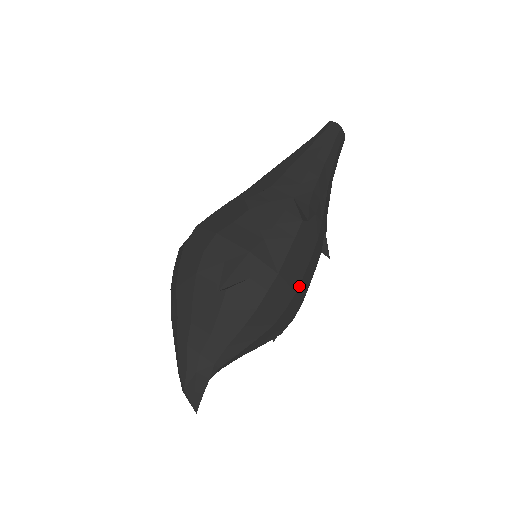
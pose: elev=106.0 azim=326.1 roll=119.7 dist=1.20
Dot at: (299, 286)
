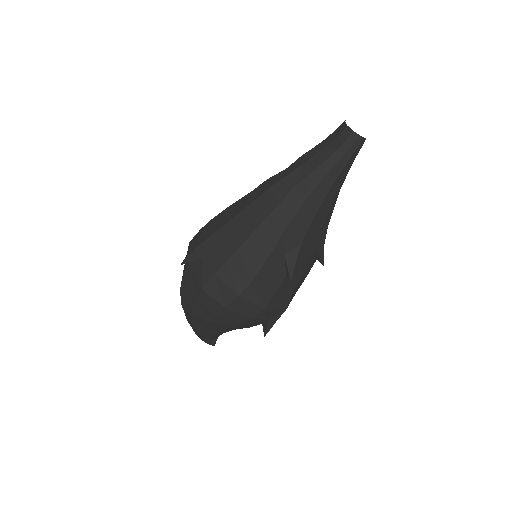
Dot at: occluded
